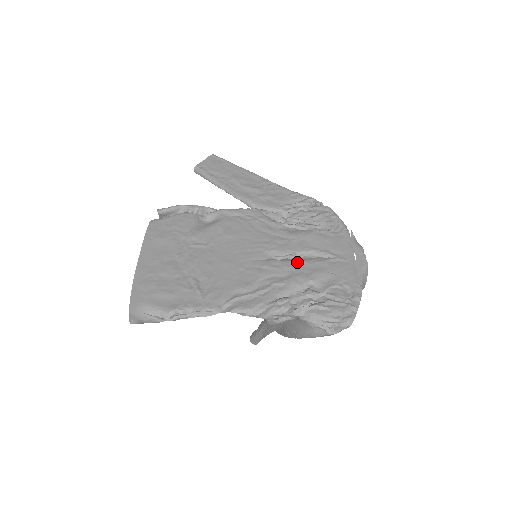
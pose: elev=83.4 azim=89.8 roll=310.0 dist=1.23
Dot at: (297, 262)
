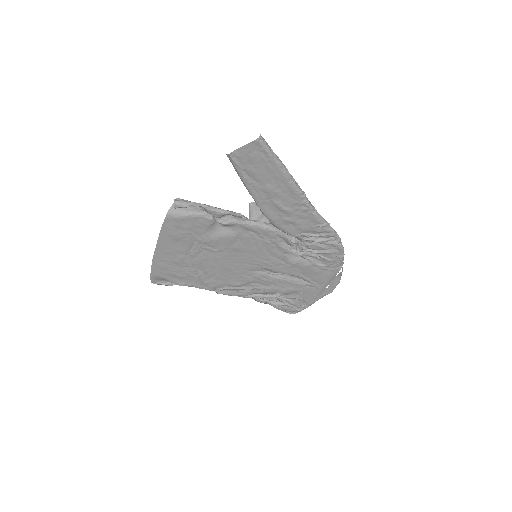
Dot at: (281, 281)
